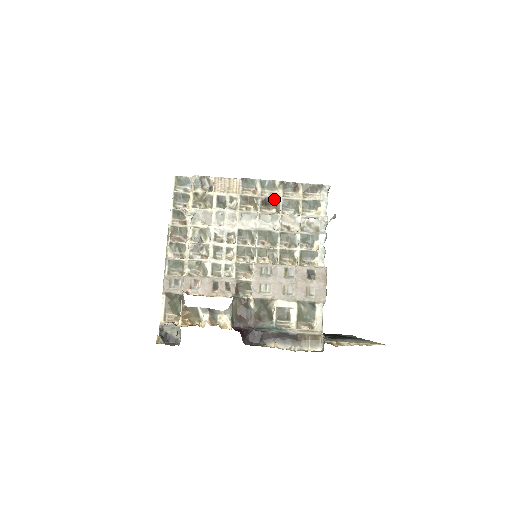
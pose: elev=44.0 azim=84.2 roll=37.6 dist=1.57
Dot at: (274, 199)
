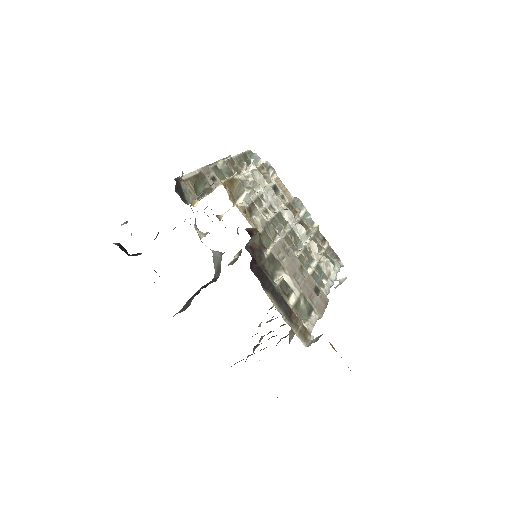
Dot at: (309, 229)
